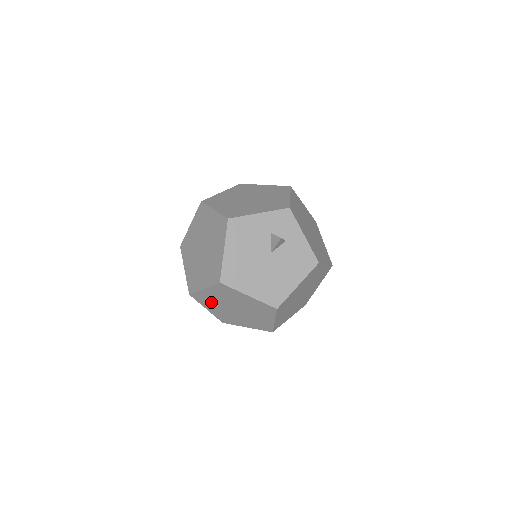
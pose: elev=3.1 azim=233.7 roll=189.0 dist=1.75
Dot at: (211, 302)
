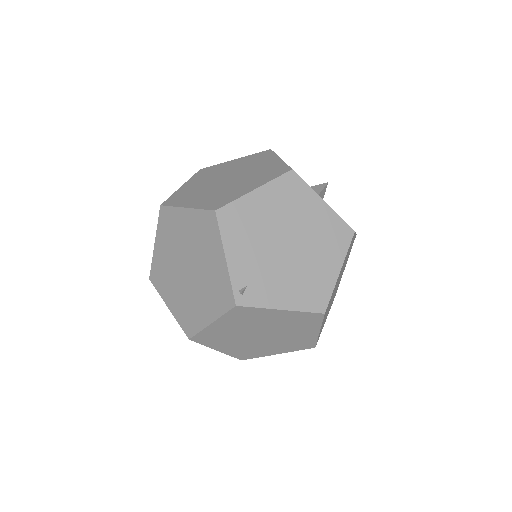
Dot at: (248, 230)
